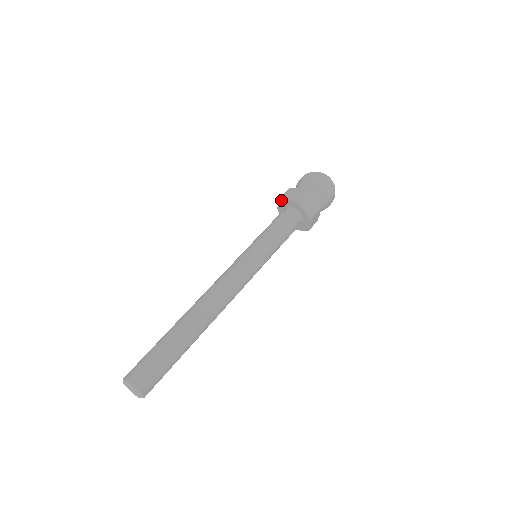
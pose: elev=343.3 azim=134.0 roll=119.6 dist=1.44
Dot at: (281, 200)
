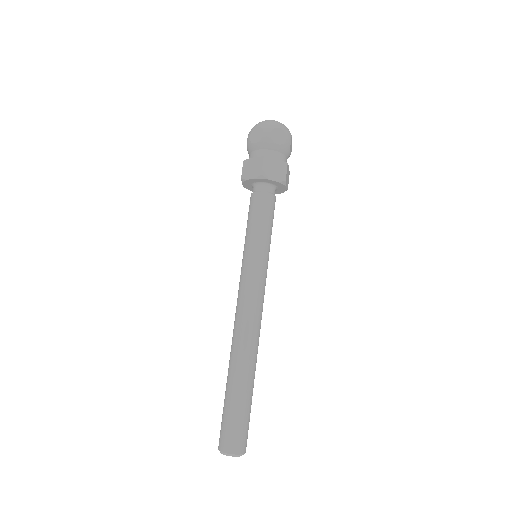
Dot at: occluded
